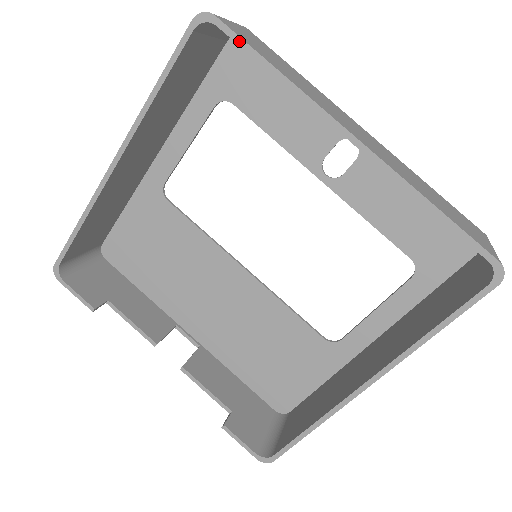
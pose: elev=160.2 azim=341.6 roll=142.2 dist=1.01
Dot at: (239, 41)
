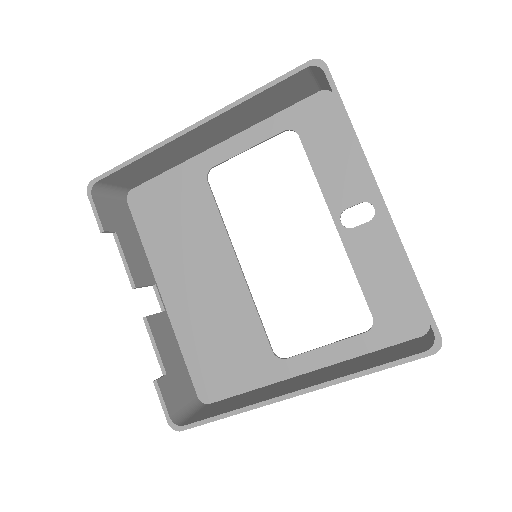
Dot at: (335, 91)
